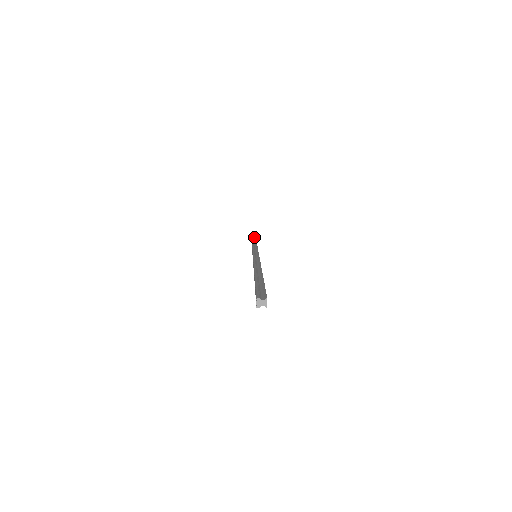
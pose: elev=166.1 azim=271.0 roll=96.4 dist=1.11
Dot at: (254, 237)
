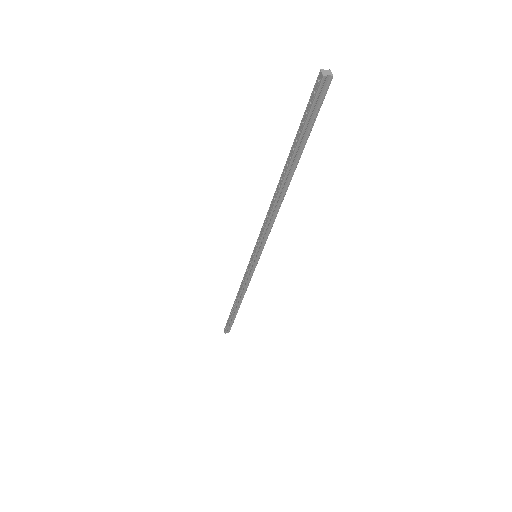
Dot at: occluded
